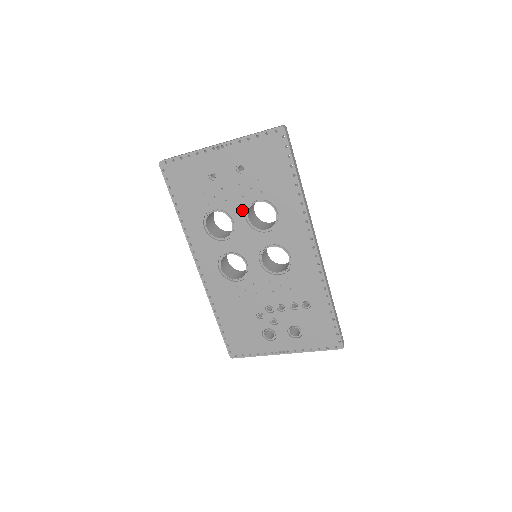
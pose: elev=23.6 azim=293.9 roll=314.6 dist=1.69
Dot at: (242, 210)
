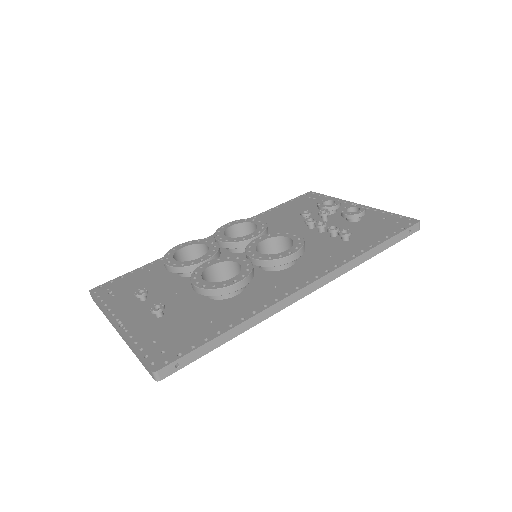
Dot at: occluded
